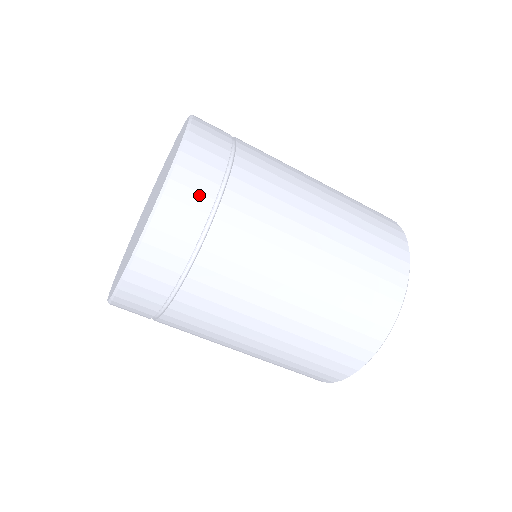
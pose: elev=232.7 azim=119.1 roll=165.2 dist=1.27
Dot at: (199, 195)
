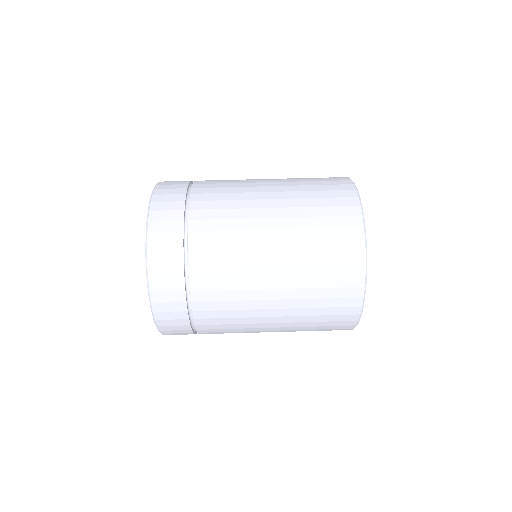
Dot at: occluded
